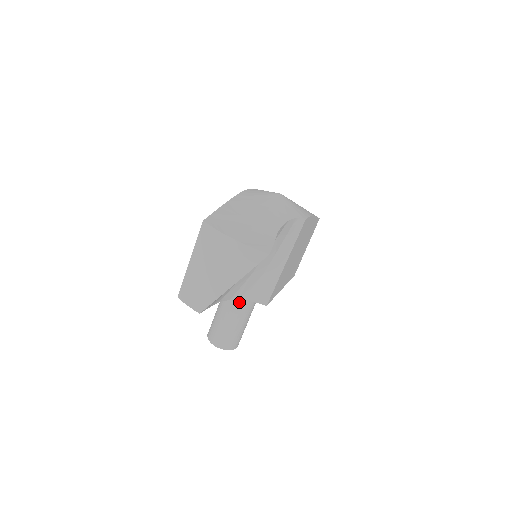
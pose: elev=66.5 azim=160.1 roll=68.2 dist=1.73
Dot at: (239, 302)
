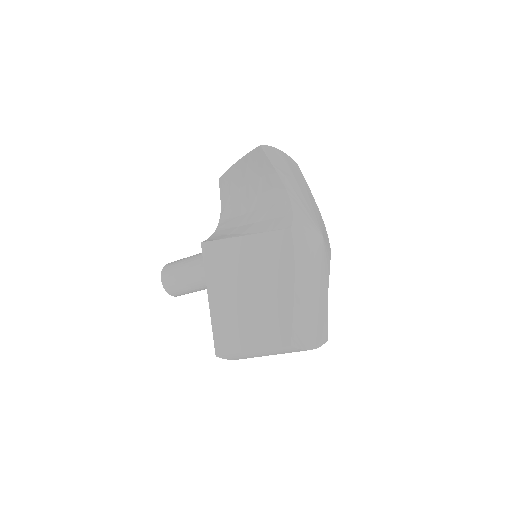
Dot at: occluded
